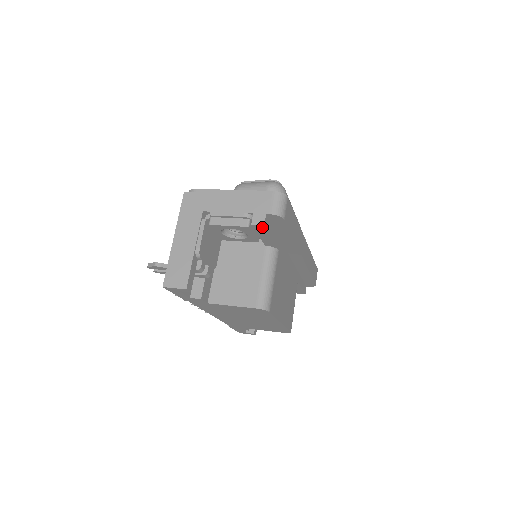
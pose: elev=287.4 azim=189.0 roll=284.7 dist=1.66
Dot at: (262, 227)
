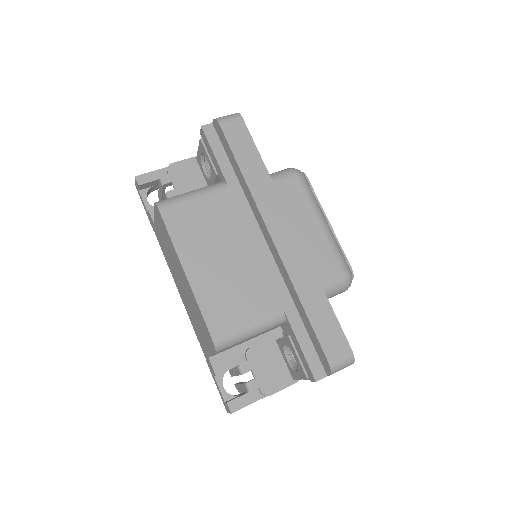
Dot at: (203, 132)
